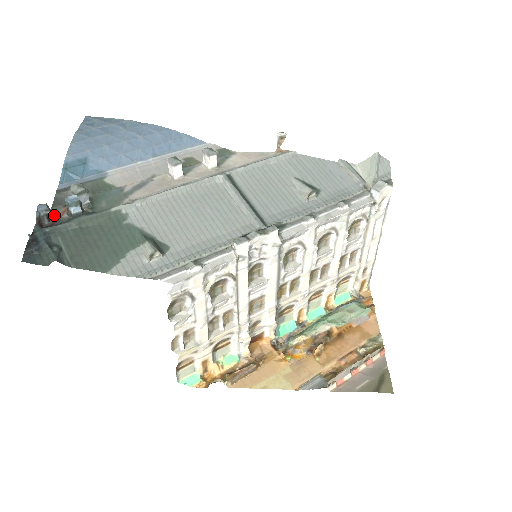
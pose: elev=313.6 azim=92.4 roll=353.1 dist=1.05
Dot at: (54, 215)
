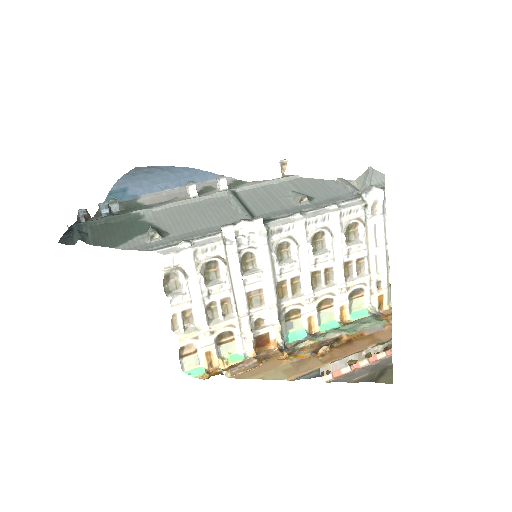
Dot at: (91, 218)
